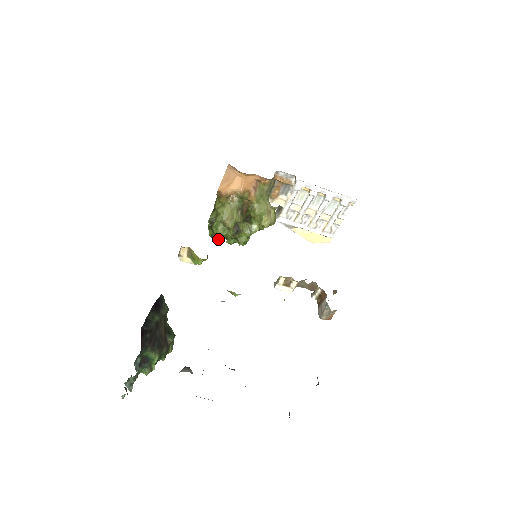
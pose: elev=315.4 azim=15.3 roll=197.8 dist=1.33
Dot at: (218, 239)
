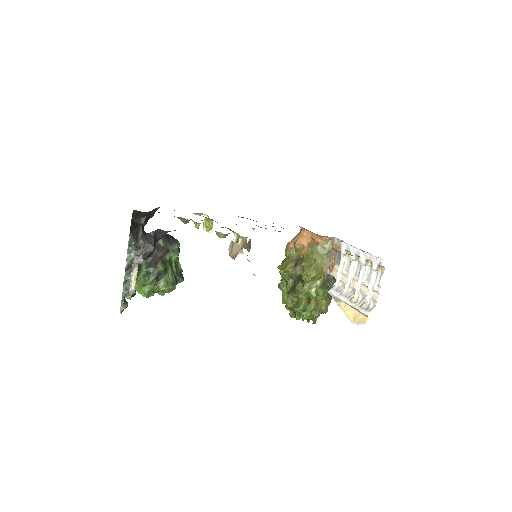
Dot at: (291, 312)
